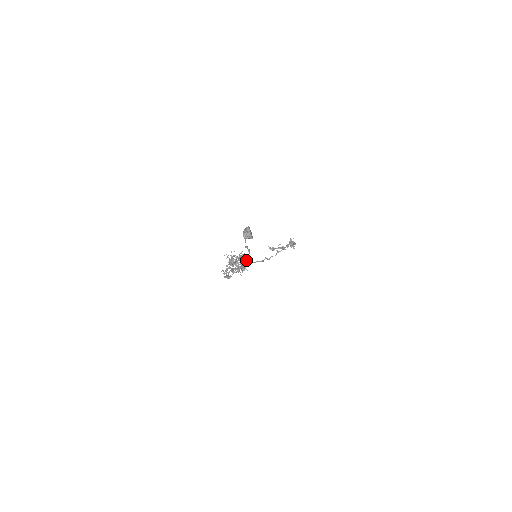
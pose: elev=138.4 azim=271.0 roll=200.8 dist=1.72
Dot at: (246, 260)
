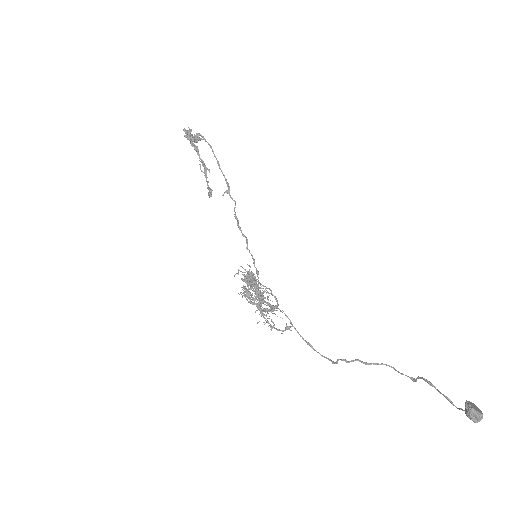
Dot at: (416, 381)
